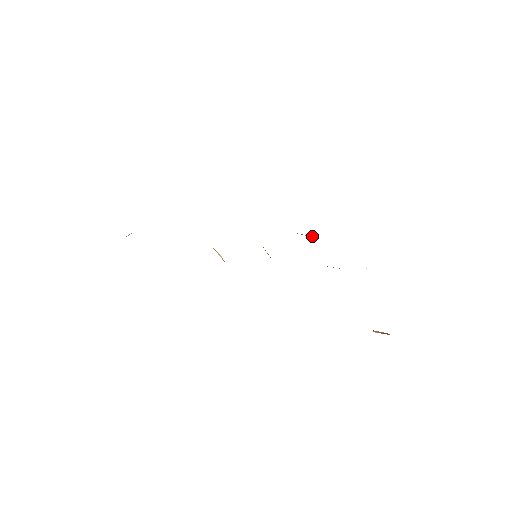
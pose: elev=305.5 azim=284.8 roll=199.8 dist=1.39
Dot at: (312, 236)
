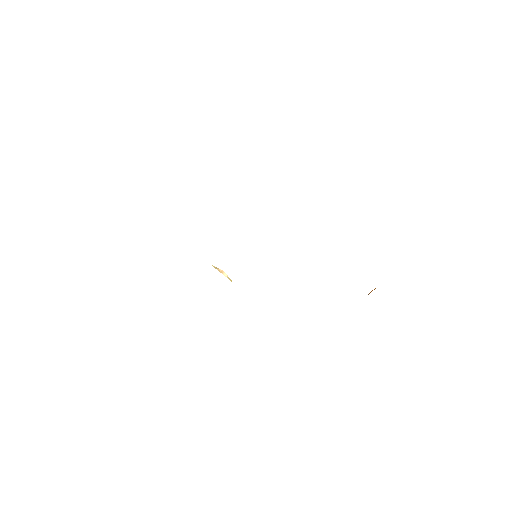
Dot at: occluded
